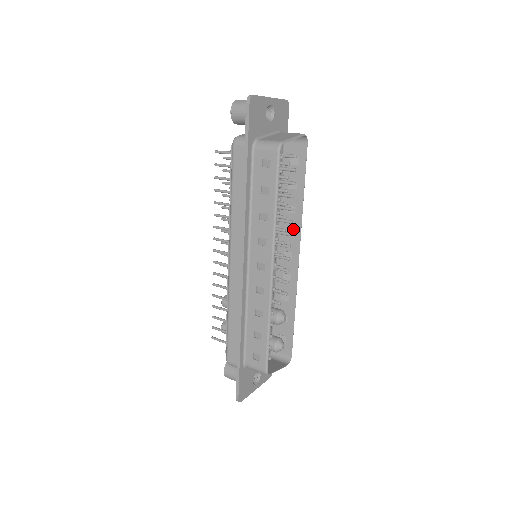
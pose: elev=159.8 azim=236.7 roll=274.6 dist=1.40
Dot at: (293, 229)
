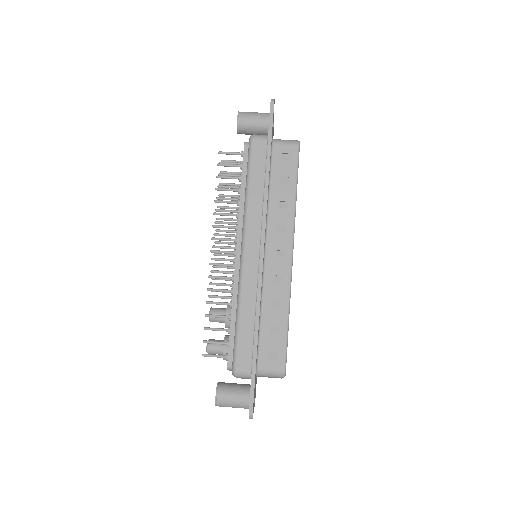
Dot at: occluded
